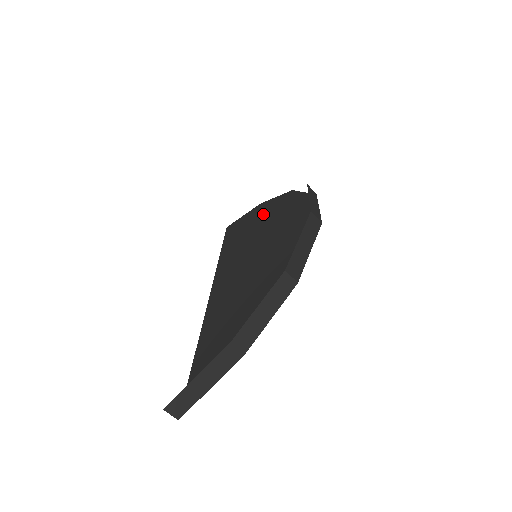
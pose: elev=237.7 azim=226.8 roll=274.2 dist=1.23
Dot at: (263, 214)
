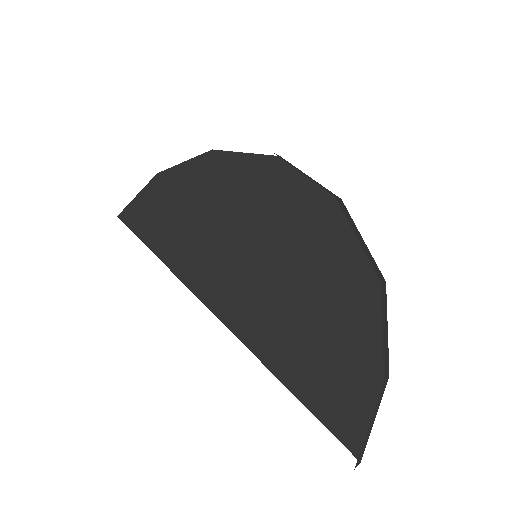
Dot at: (188, 191)
